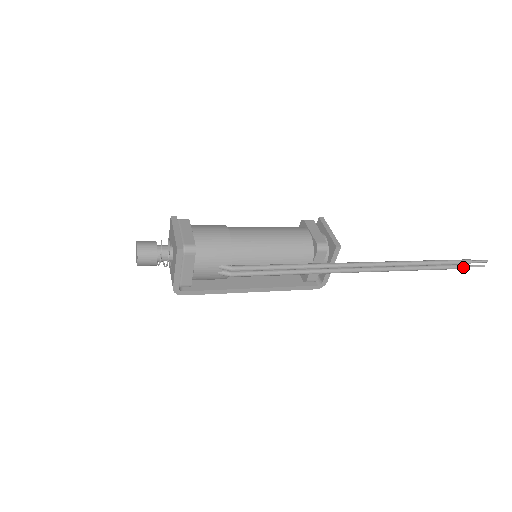
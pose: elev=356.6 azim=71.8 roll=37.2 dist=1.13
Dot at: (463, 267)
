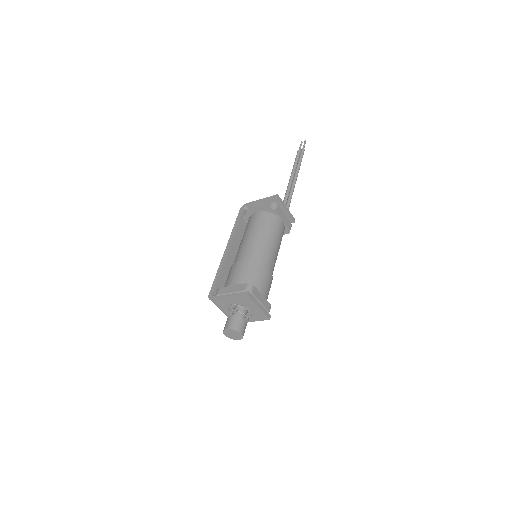
Dot at: occluded
